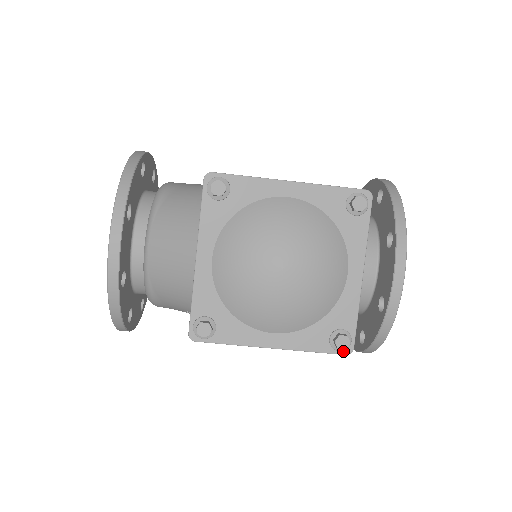
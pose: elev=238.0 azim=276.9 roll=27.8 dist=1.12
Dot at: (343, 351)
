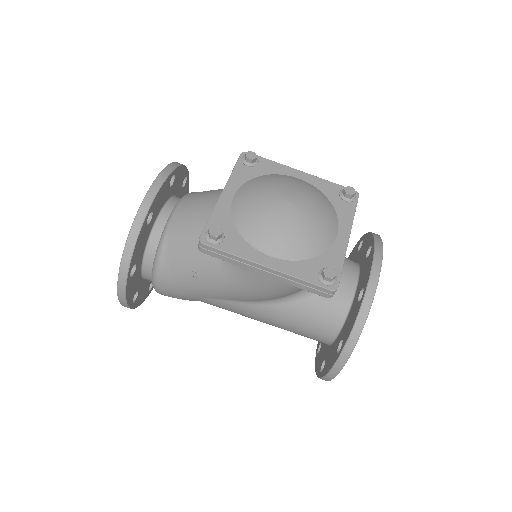
Dot at: (329, 286)
